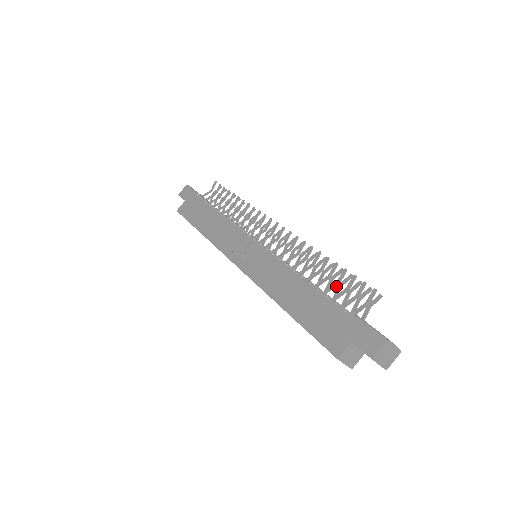
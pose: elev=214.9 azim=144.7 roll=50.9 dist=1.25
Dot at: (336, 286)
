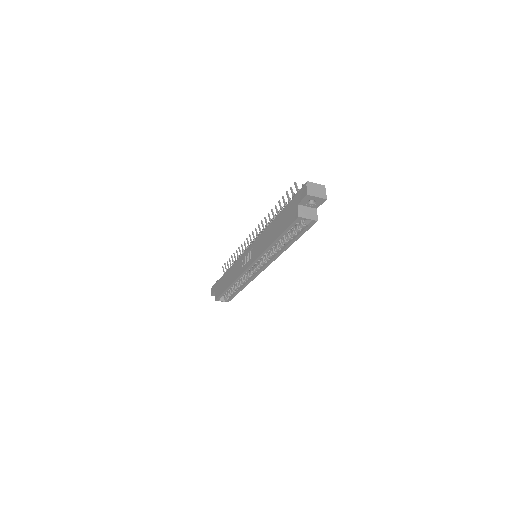
Dot at: occluded
